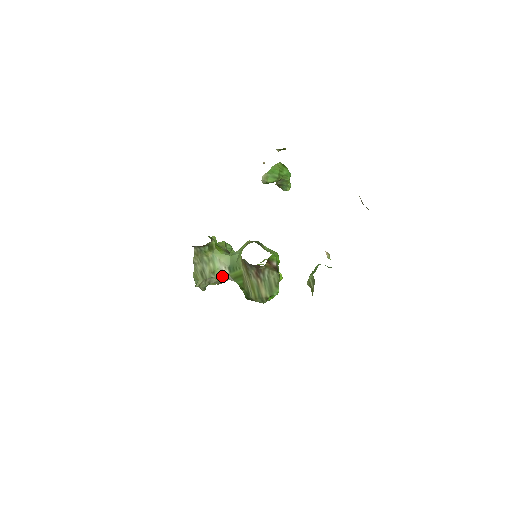
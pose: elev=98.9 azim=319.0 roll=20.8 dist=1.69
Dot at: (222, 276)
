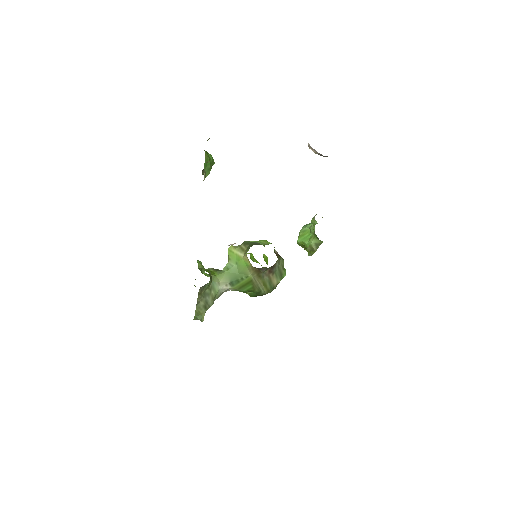
Dot at: (220, 294)
